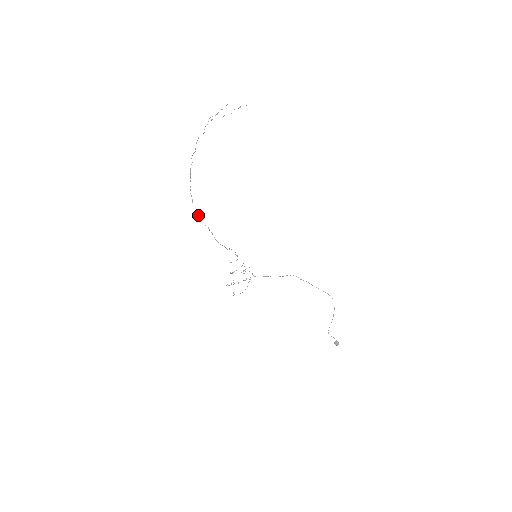
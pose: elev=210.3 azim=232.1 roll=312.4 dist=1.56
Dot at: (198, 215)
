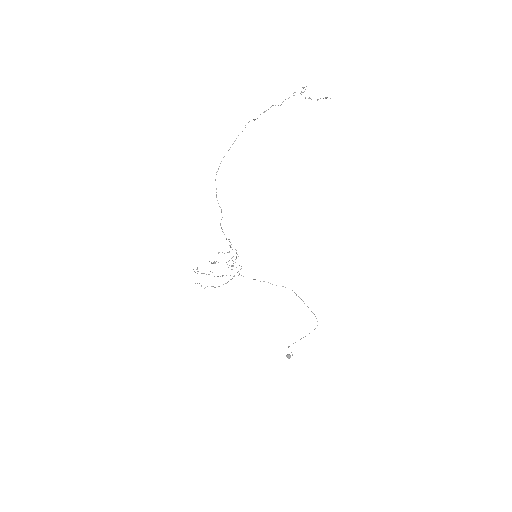
Dot at: occluded
